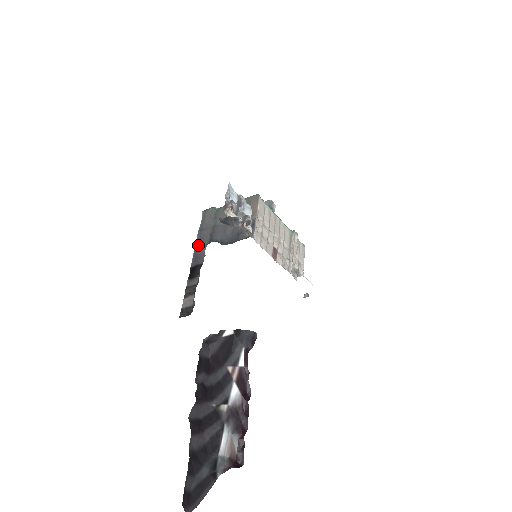
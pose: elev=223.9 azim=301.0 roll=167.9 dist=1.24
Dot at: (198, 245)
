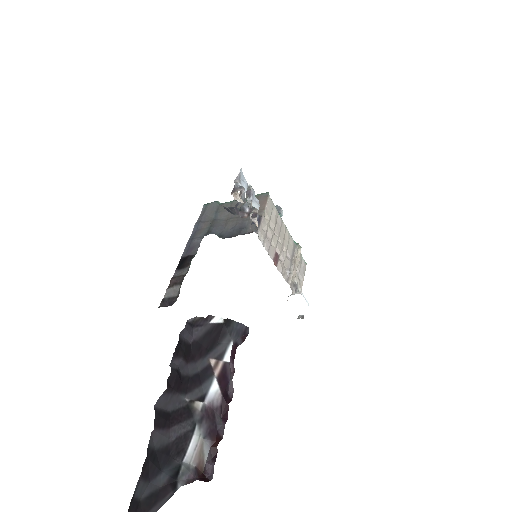
Dot at: (193, 236)
